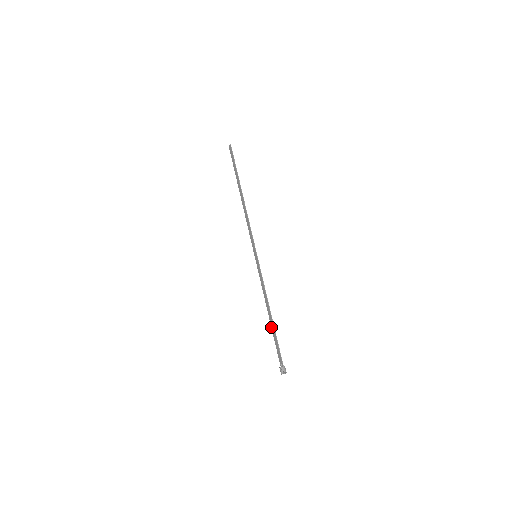
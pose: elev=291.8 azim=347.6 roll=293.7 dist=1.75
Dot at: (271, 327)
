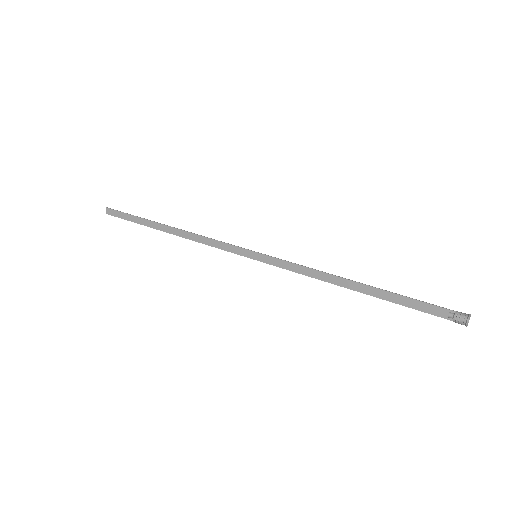
Dot at: (373, 296)
